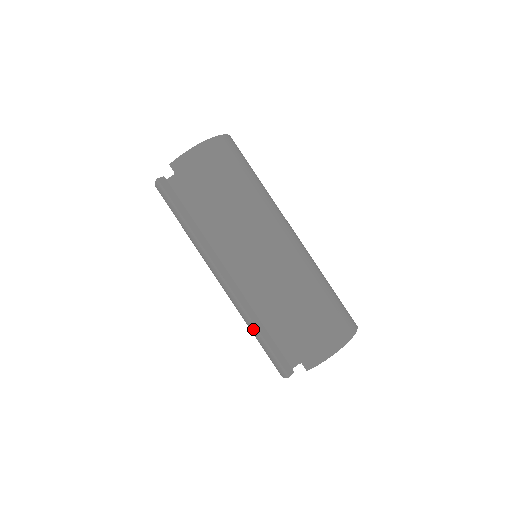
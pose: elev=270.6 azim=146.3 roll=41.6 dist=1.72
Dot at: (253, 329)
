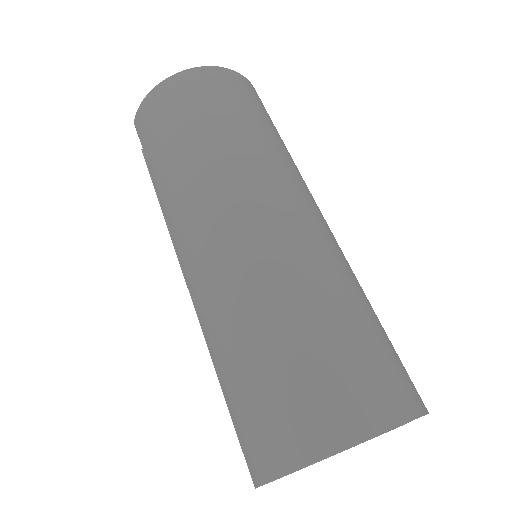
Dot at: occluded
